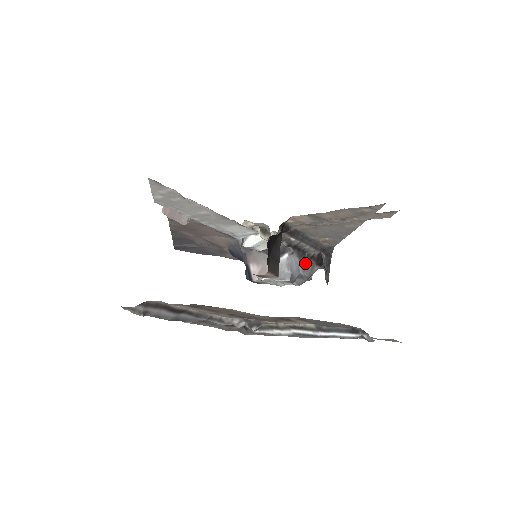
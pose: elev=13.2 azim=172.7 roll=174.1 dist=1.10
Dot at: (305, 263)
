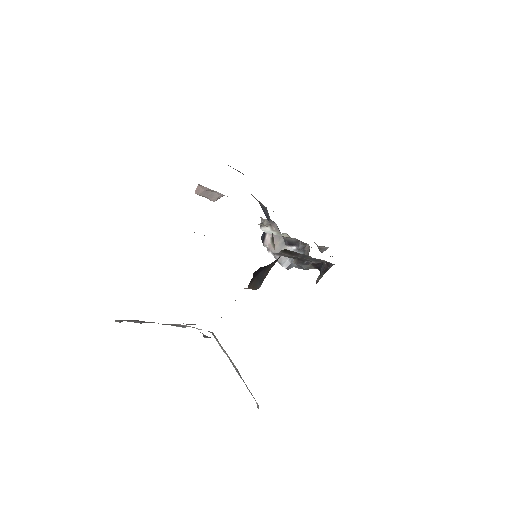
Dot at: occluded
